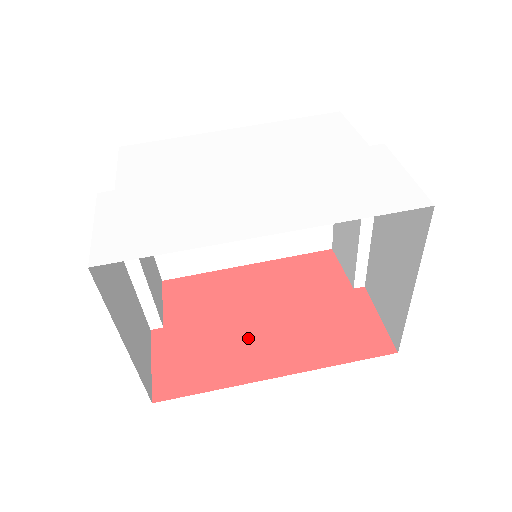
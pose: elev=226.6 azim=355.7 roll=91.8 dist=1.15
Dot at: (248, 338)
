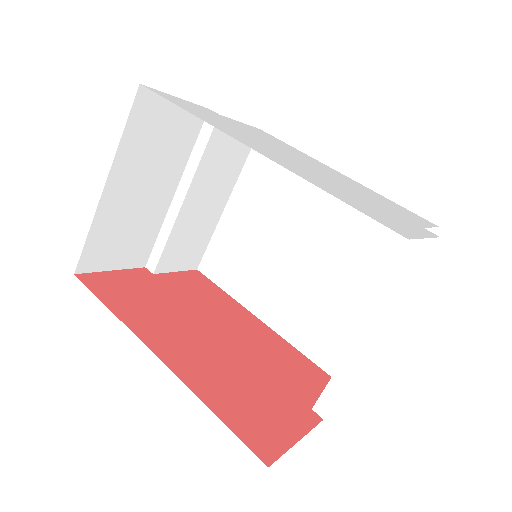
Dot at: (184, 329)
